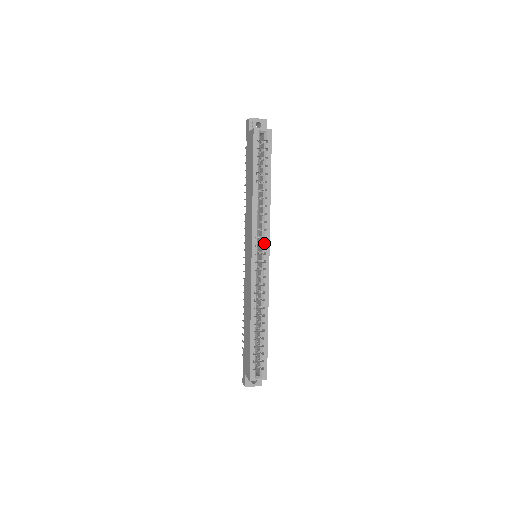
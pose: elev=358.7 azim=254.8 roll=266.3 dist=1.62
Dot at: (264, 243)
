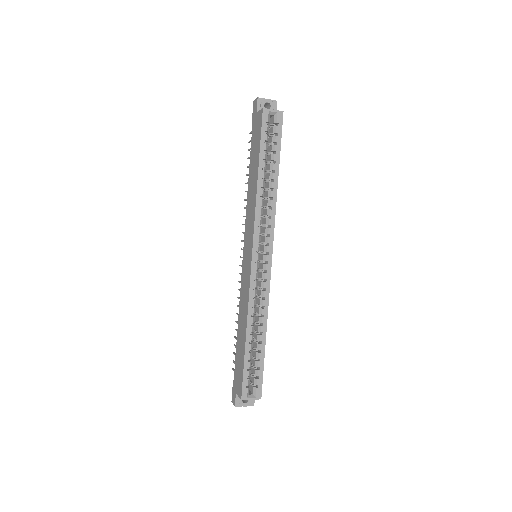
Dot at: (267, 241)
